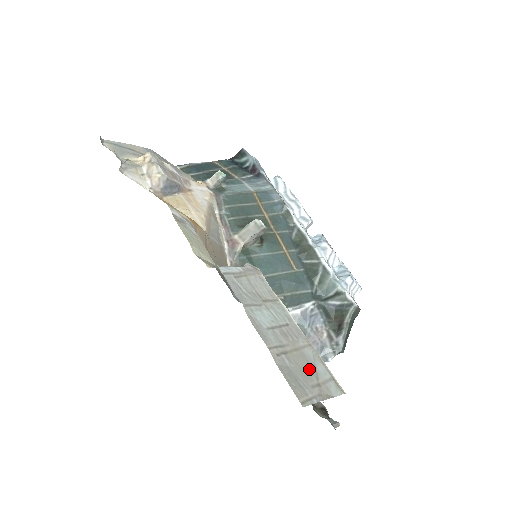
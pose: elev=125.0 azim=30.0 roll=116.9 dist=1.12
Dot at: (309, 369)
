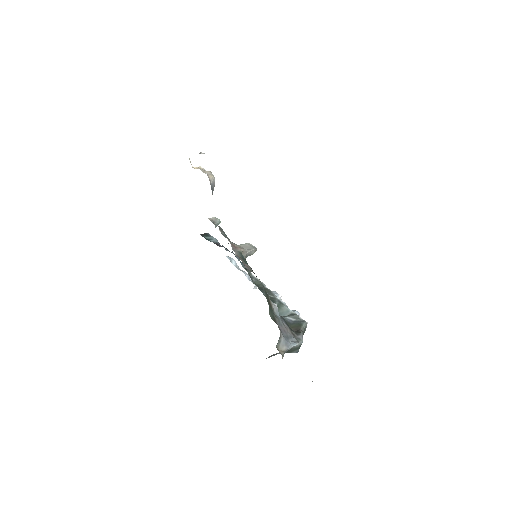
Dot at: occluded
